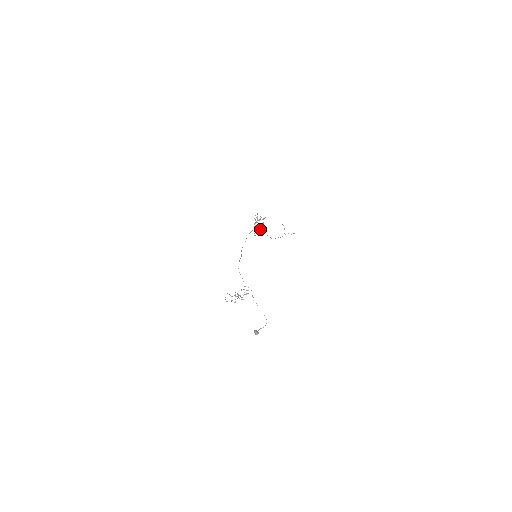
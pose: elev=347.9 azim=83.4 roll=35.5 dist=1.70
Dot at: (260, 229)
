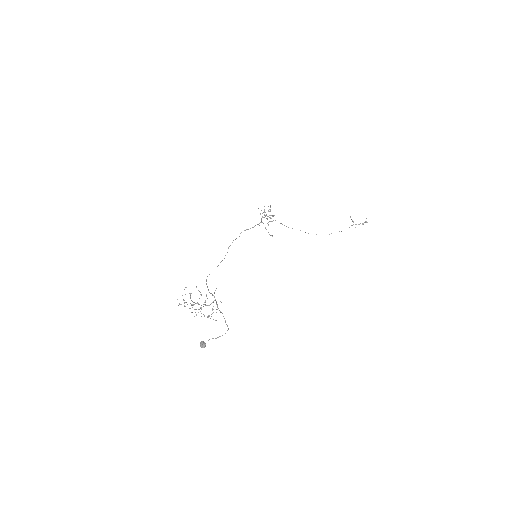
Dot at: occluded
